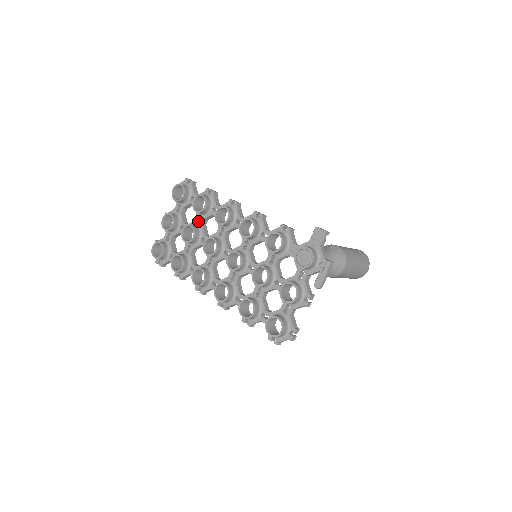
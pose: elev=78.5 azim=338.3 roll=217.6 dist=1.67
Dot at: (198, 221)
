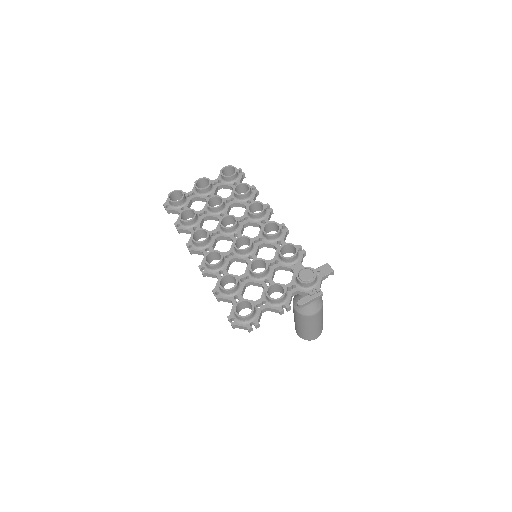
Dot at: (227, 201)
